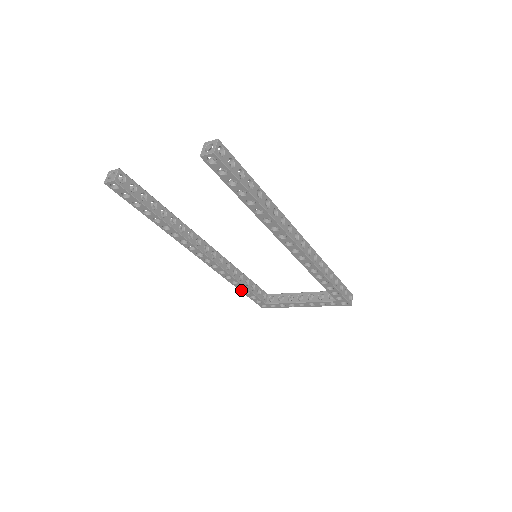
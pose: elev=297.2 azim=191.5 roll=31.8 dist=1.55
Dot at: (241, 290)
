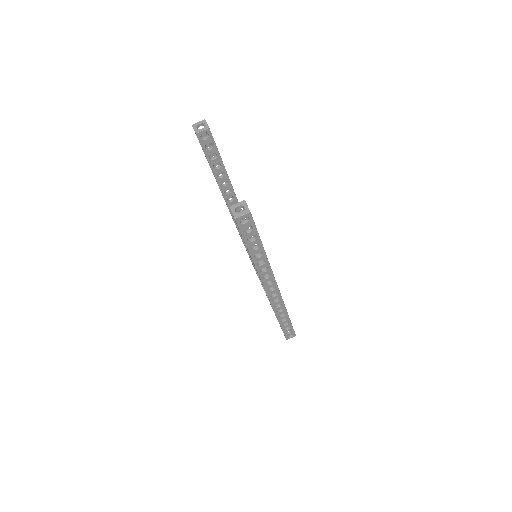
Dot at: occluded
